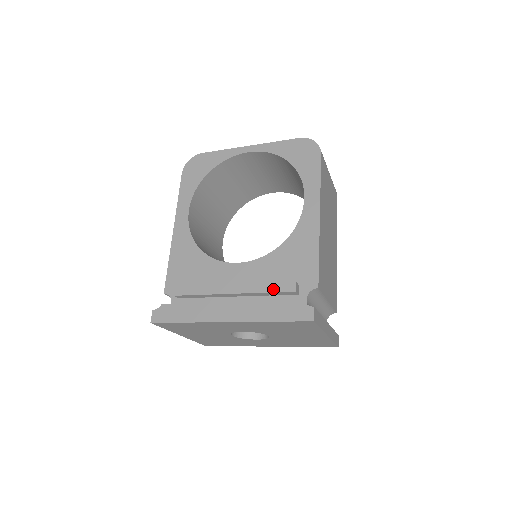
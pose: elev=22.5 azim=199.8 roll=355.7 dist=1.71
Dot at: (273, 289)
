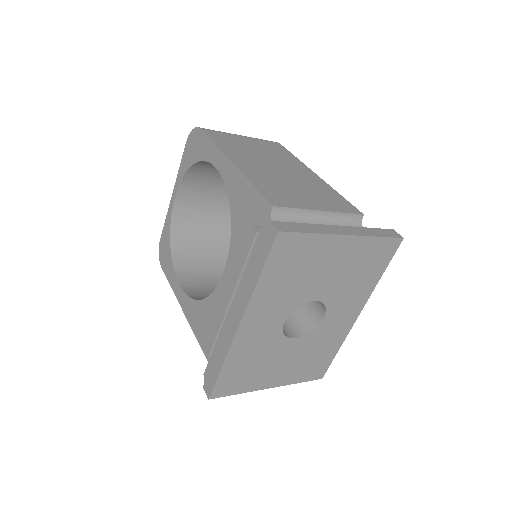
Dot at: (245, 254)
